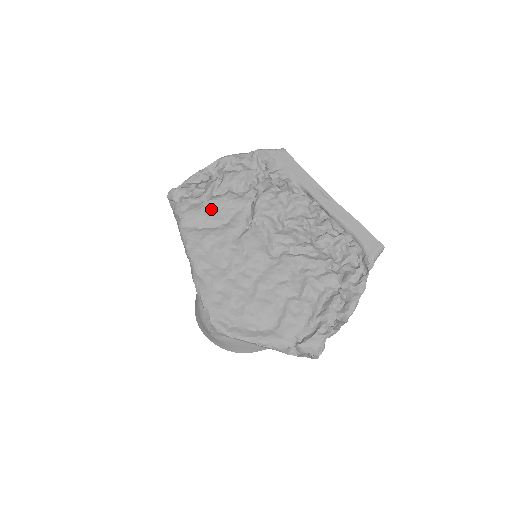
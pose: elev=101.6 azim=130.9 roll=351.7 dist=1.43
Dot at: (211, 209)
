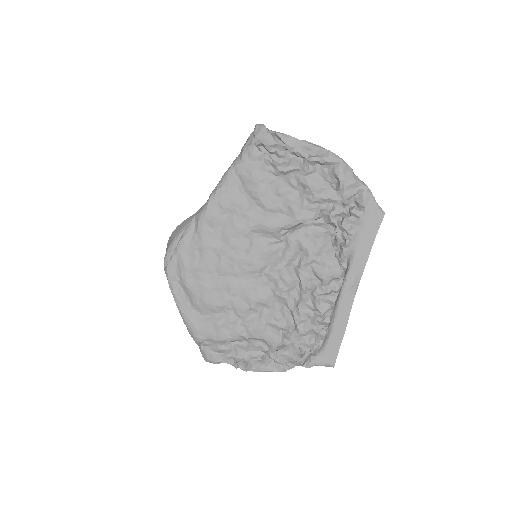
Dot at: (269, 186)
